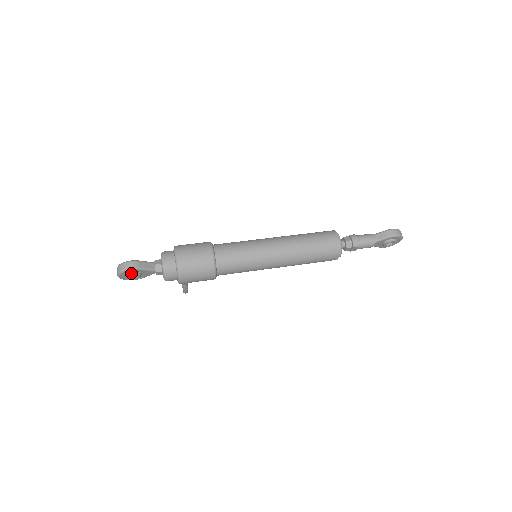
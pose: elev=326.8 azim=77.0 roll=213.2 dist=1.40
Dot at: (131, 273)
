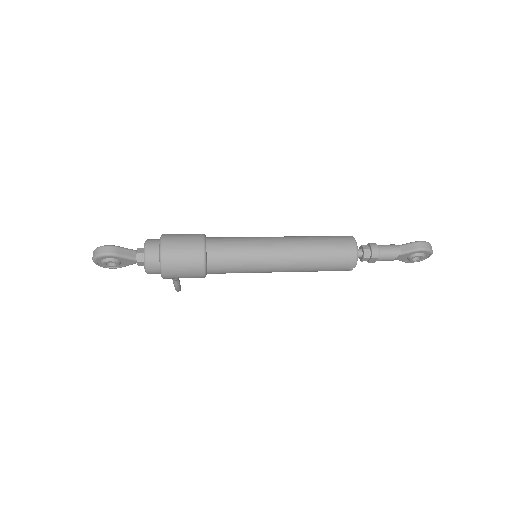
Dot at: (108, 260)
